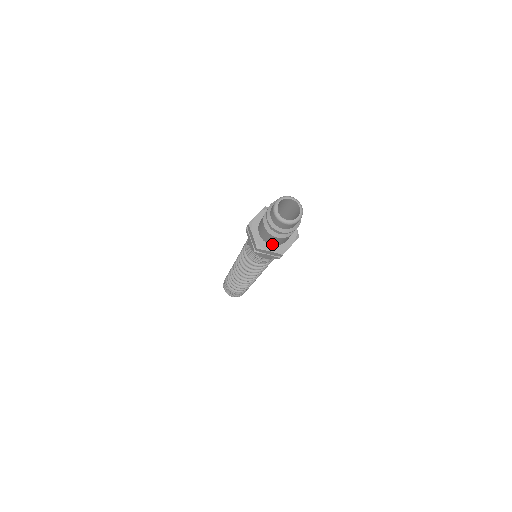
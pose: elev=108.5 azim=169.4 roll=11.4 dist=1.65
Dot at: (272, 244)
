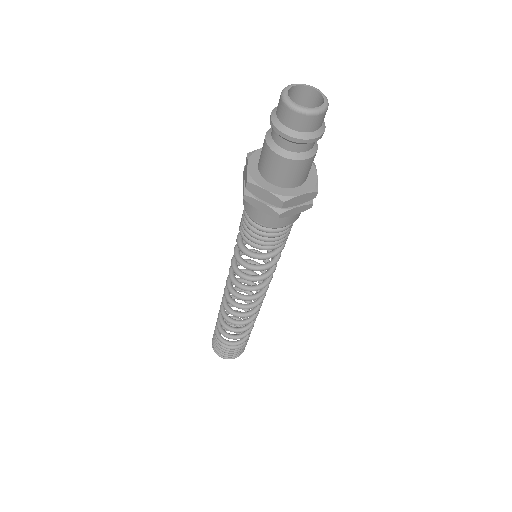
Dot at: (272, 181)
